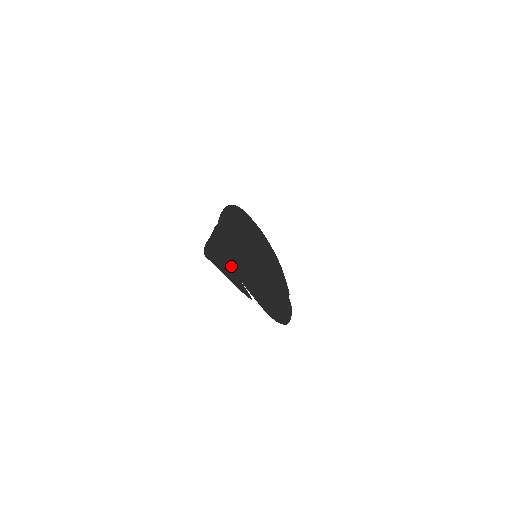
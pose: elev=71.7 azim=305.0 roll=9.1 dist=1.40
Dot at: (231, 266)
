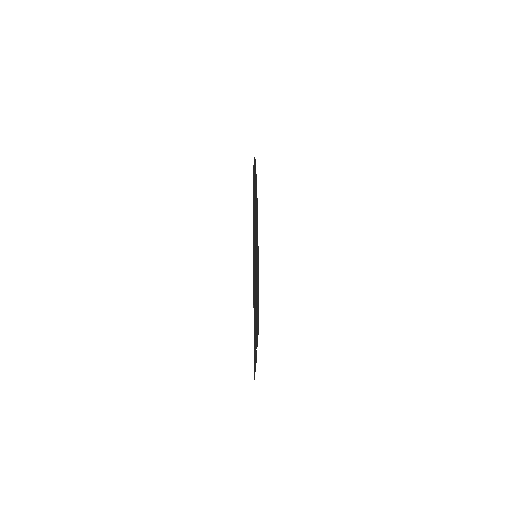
Dot at: (255, 343)
